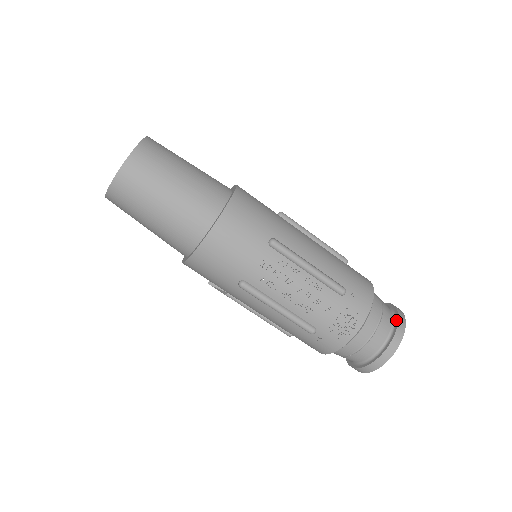
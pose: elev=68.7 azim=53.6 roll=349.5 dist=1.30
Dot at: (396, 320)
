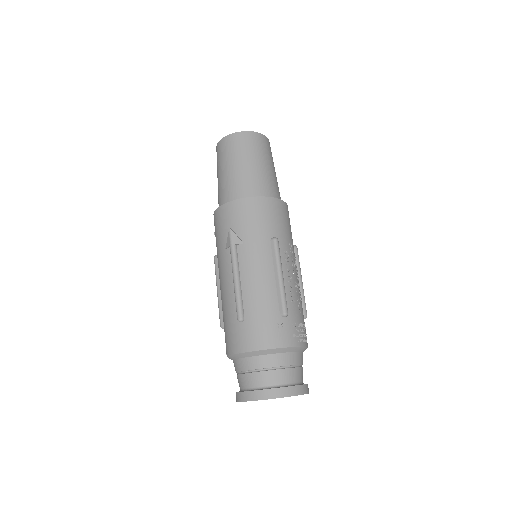
Dot at: occluded
